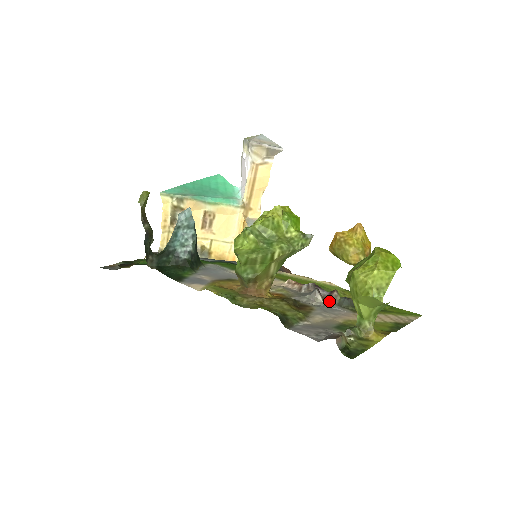
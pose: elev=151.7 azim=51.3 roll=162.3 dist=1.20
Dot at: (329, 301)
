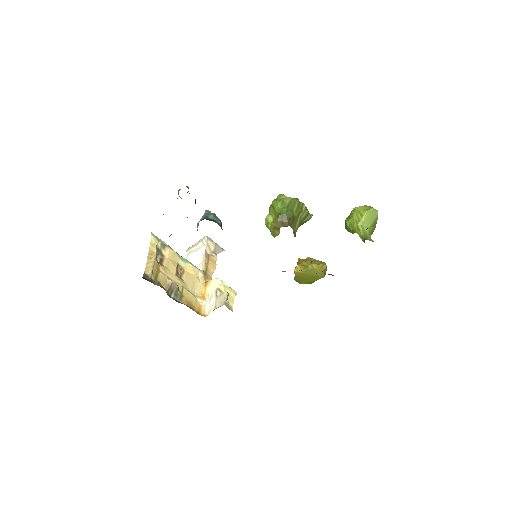
Dot at: occluded
